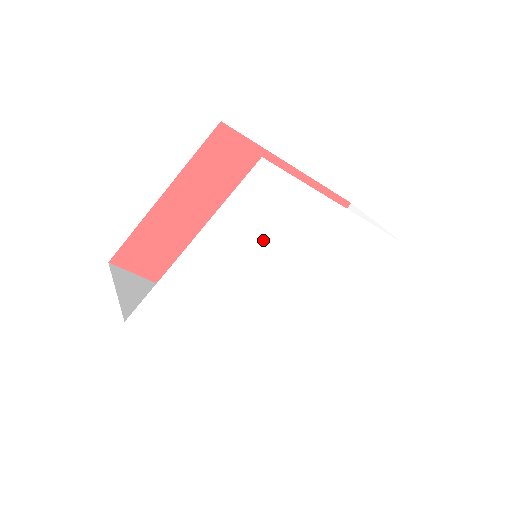
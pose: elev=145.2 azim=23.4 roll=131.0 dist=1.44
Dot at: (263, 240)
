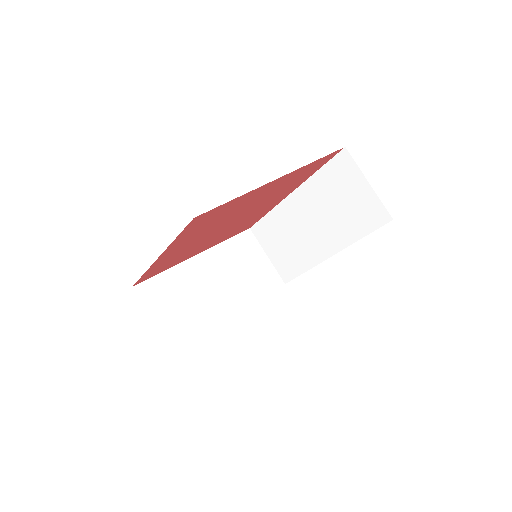
Dot at: occluded
